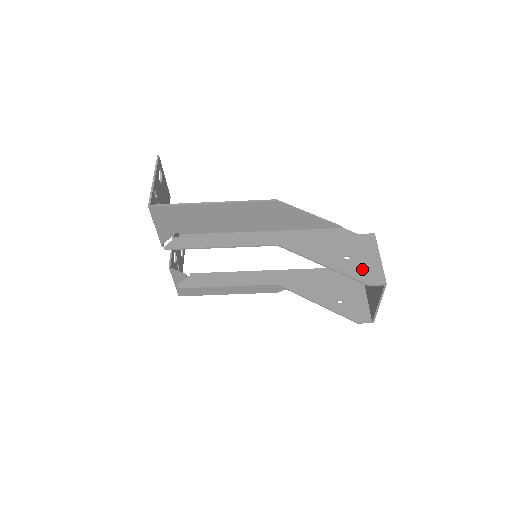
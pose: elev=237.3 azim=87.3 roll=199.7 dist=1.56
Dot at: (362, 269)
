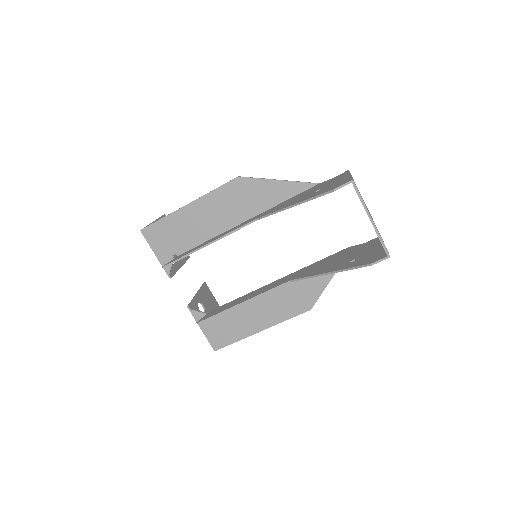
Dot at: (330, 187)
